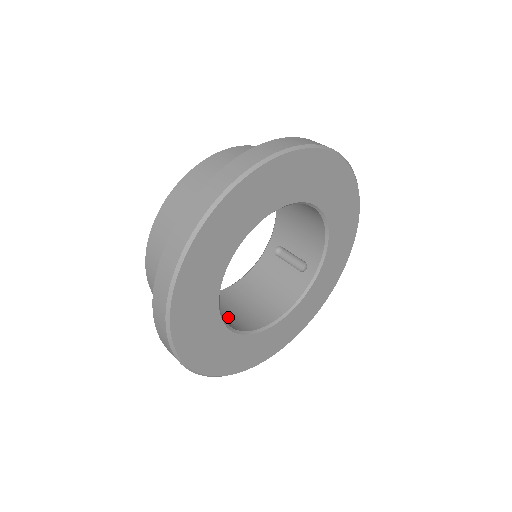
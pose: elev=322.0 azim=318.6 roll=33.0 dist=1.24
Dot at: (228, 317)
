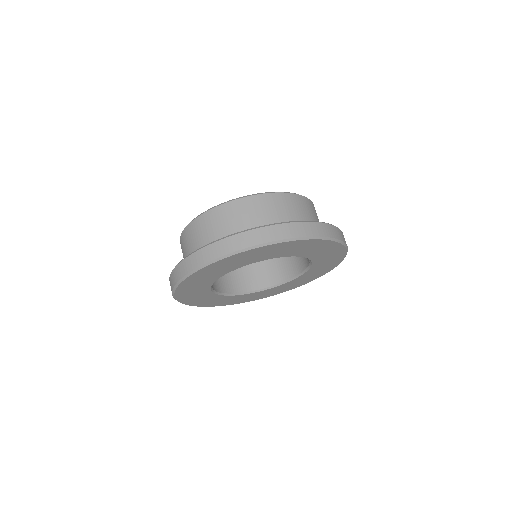
Dot at: (264, 272)
